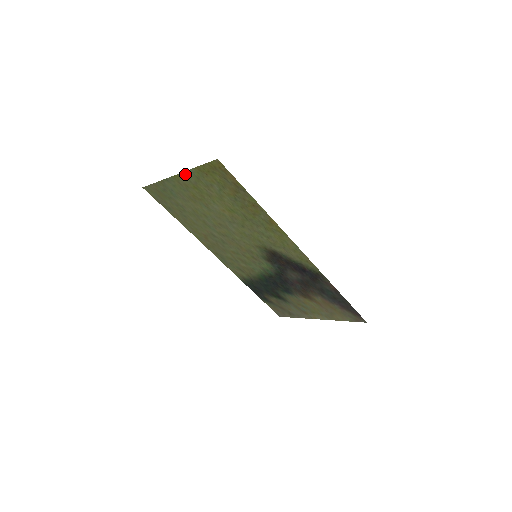
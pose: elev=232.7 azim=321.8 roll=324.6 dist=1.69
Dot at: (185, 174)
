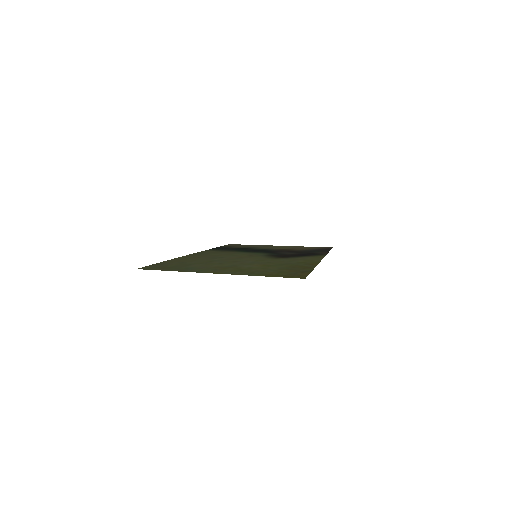
Dot at: (235, 274)
